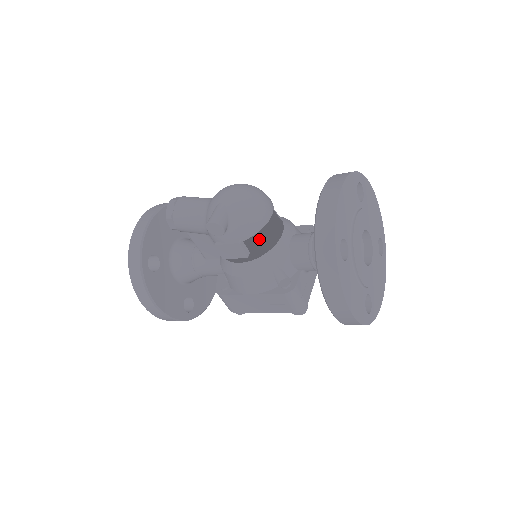
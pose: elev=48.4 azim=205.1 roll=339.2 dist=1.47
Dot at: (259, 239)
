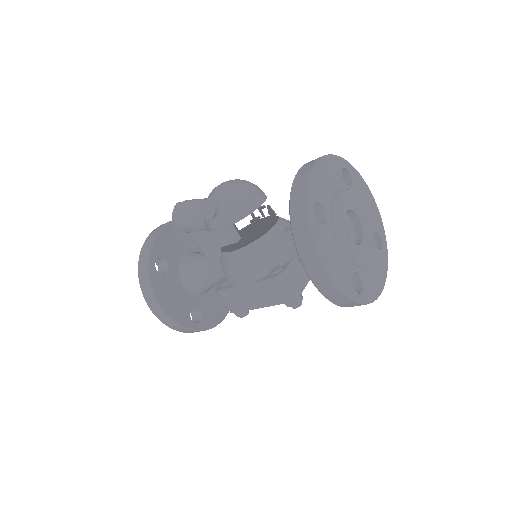
Dot at: occluded
